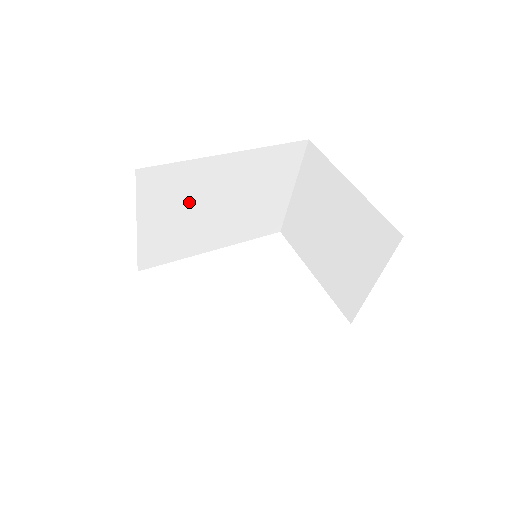
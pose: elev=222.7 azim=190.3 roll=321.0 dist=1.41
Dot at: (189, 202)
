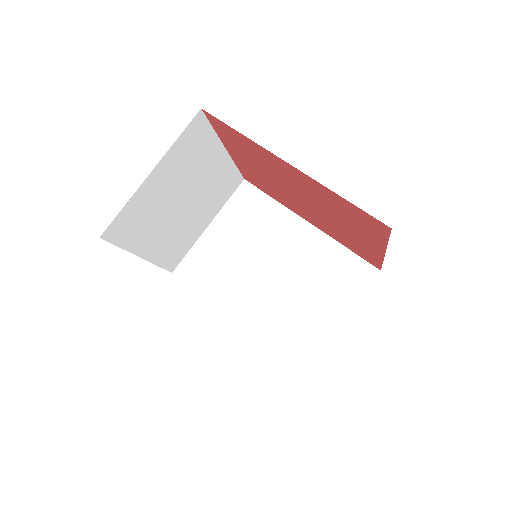
Dot at: (253, 240)
